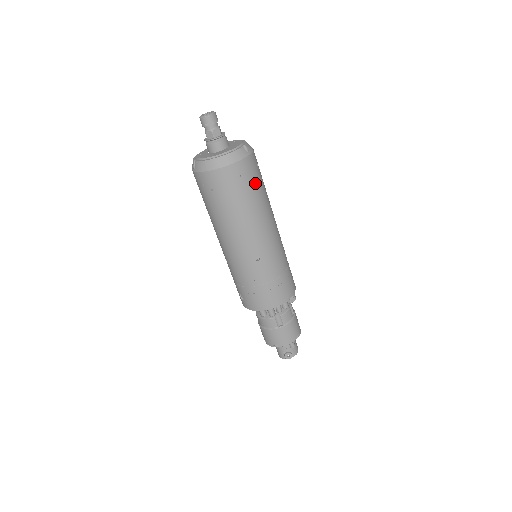
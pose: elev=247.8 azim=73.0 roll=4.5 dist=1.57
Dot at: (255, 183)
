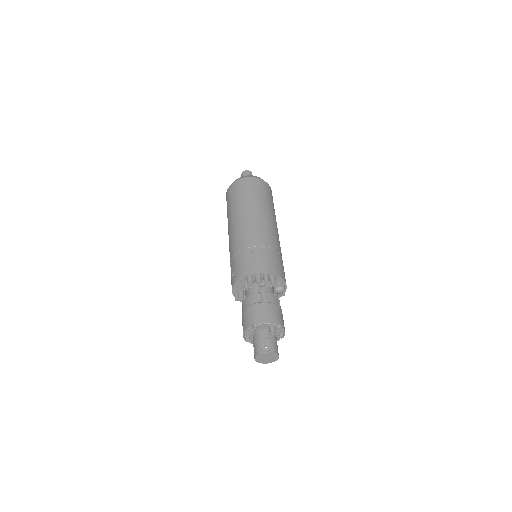
Dot at: (268, 196)
